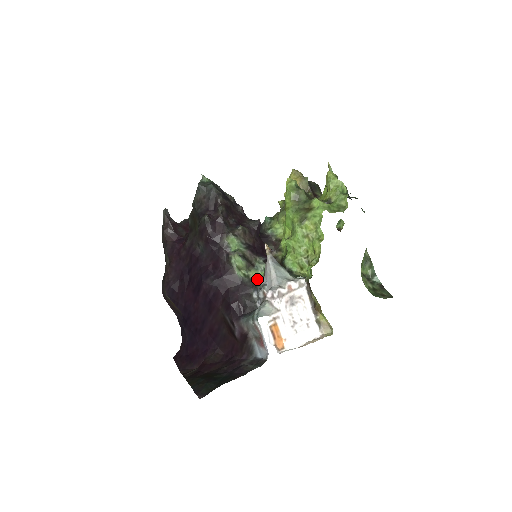
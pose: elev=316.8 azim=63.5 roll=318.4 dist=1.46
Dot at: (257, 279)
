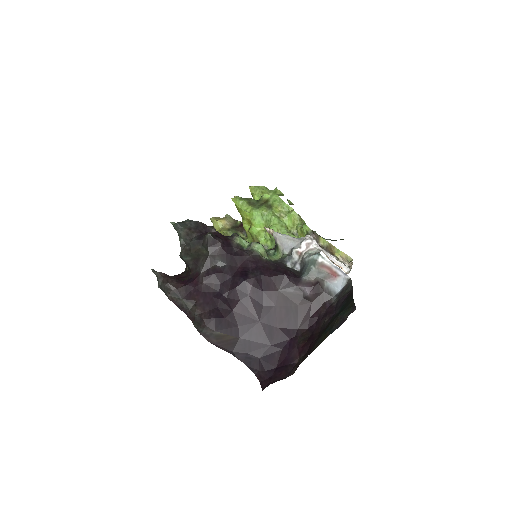
Dot at: (278, 259)
